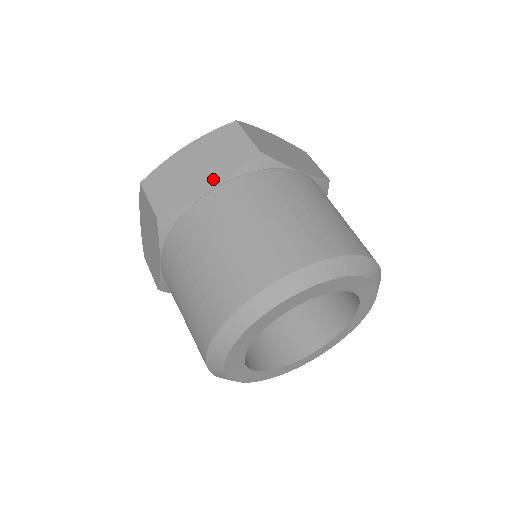
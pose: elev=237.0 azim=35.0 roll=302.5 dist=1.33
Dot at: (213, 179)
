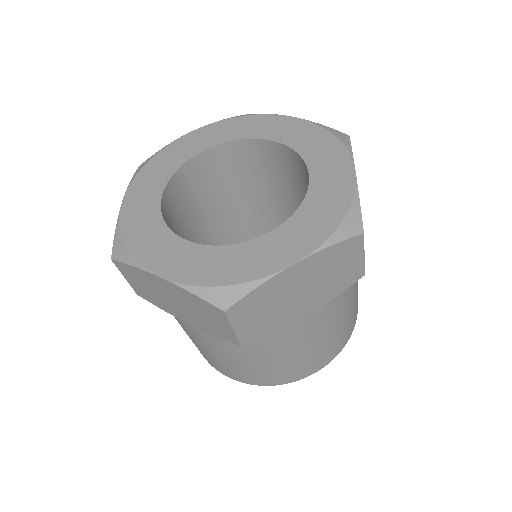
Dot at: (312, 305)
